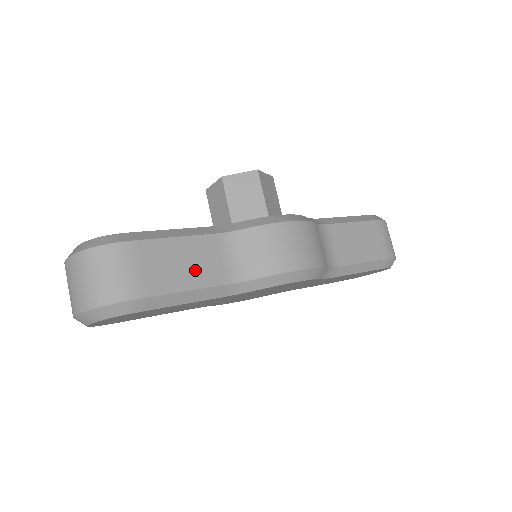
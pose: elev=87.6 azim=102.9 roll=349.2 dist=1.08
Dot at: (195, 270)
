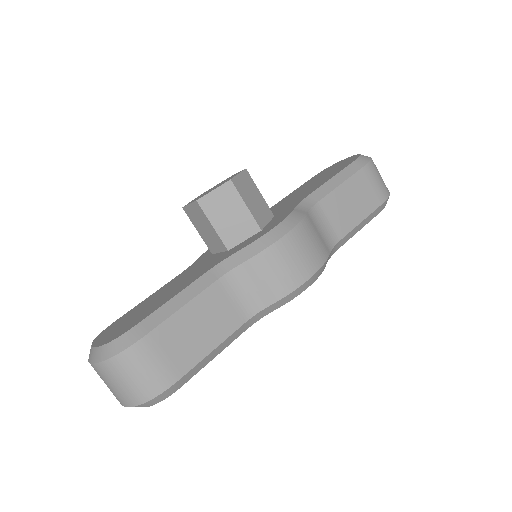
Dot at: (212, 327)
